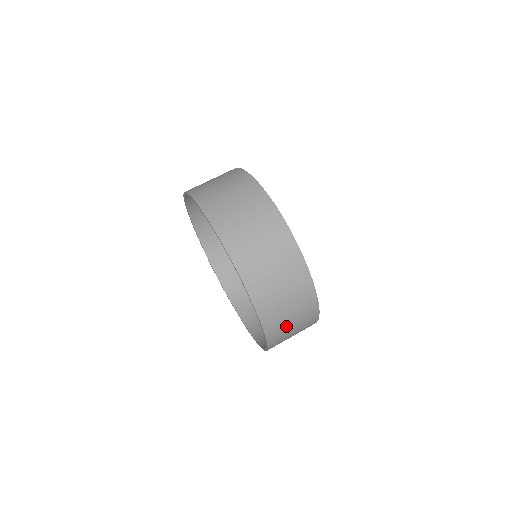
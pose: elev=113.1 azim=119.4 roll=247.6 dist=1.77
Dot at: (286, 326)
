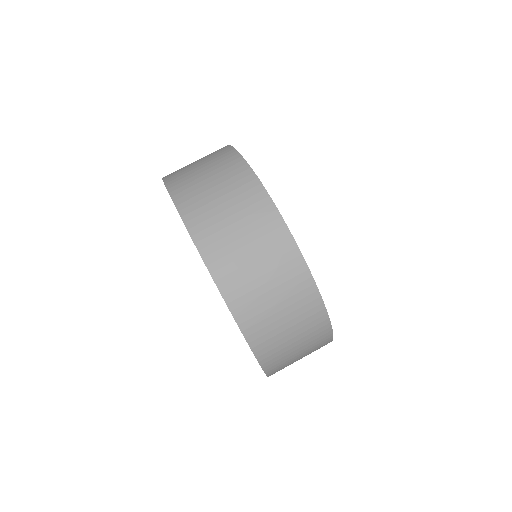
Dot at: (252, 280)
